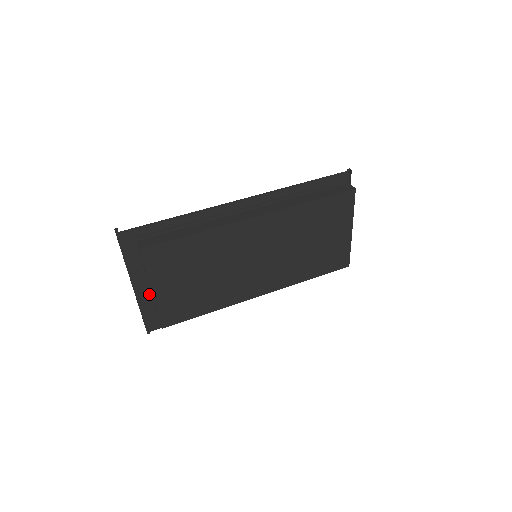
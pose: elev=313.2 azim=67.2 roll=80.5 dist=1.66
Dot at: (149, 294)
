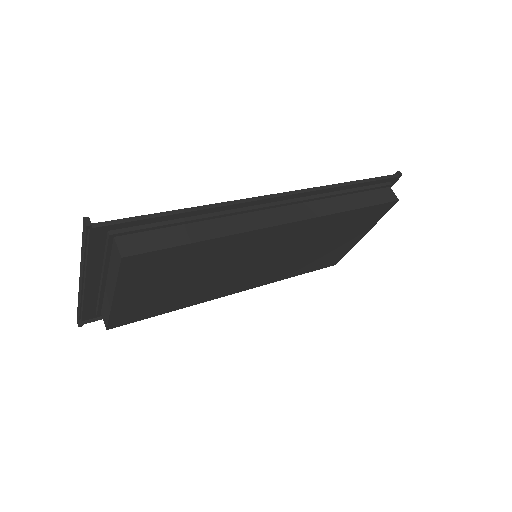
Dot at: (101, 290)
